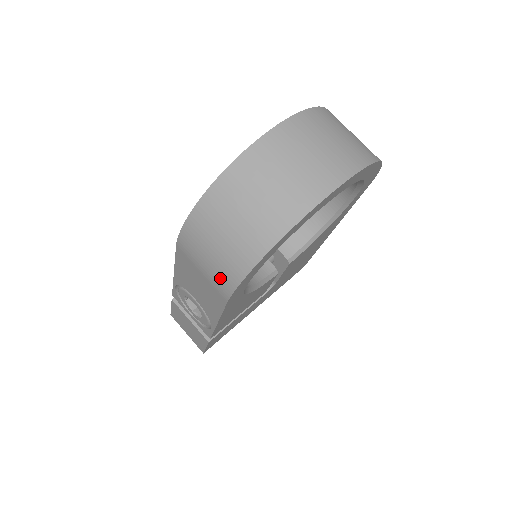
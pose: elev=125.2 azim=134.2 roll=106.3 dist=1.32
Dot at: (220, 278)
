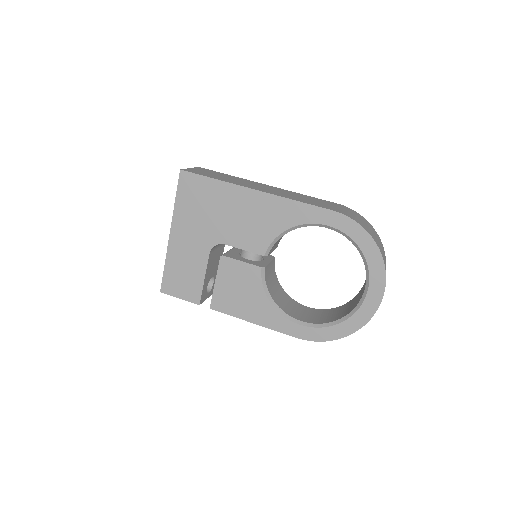
Dot at: occluded
